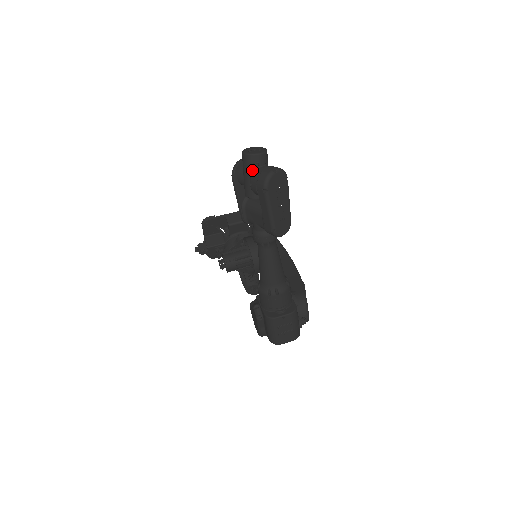
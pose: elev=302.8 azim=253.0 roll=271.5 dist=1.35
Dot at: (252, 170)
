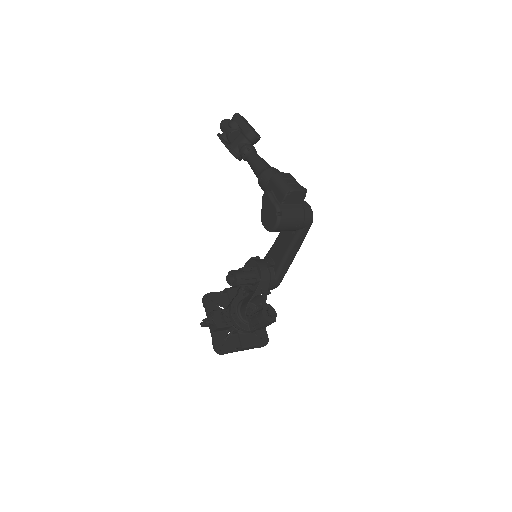
Dot at: occluded
